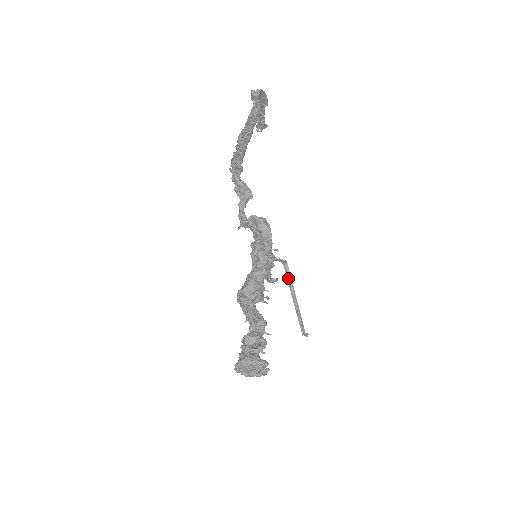
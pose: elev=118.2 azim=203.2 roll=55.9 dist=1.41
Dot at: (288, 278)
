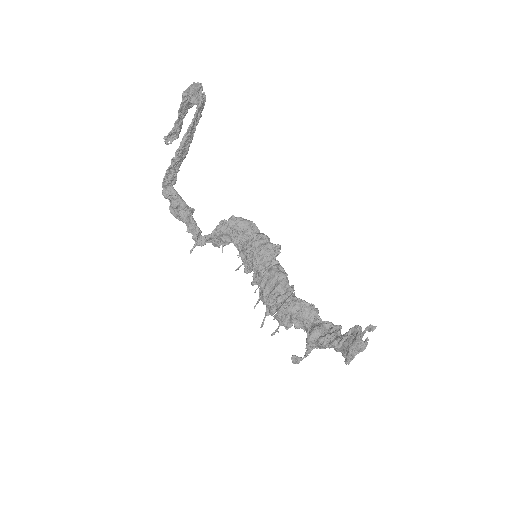
Dot at: occluded
